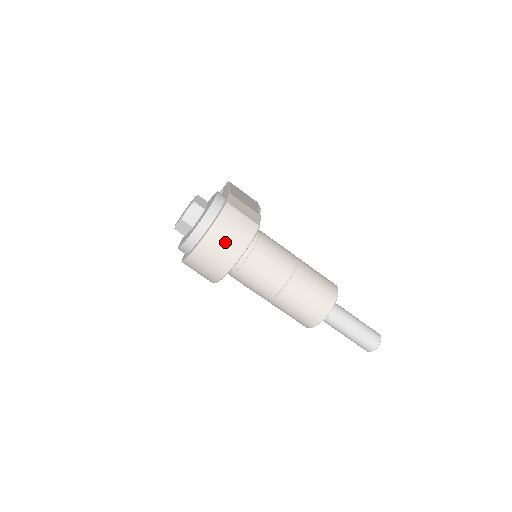
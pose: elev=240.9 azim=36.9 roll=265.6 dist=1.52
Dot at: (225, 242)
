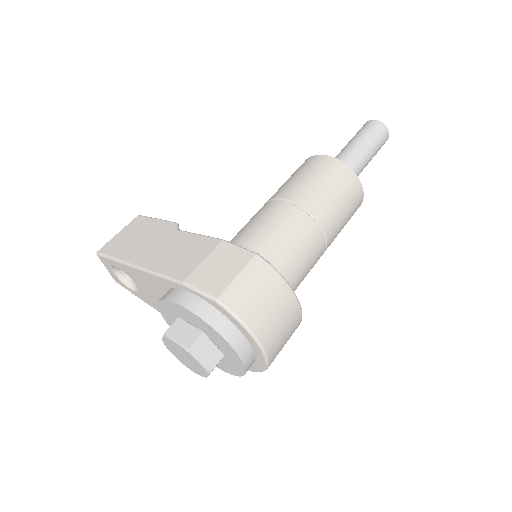
Dot at: (275, 317)
